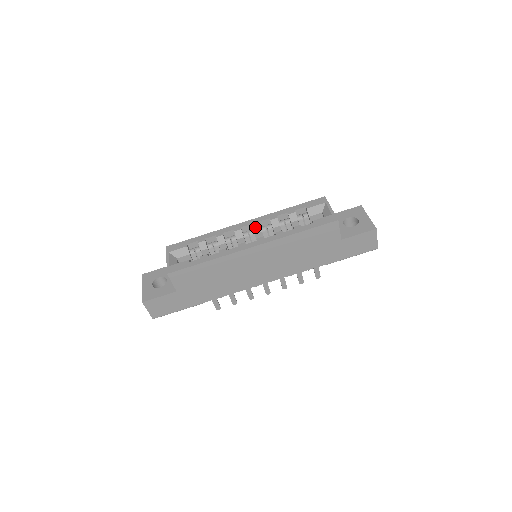
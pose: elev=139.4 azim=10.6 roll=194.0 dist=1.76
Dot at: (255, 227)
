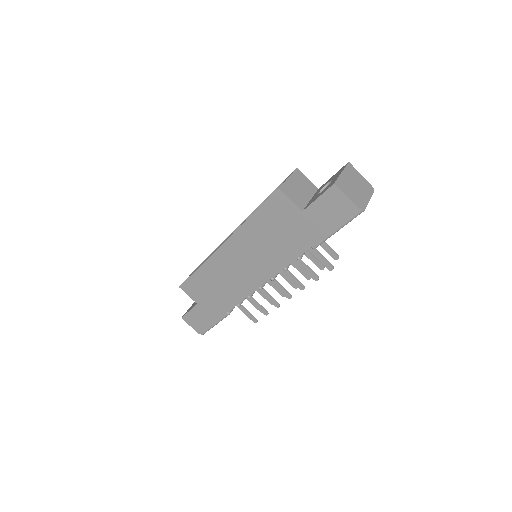
Dot at: occluded
